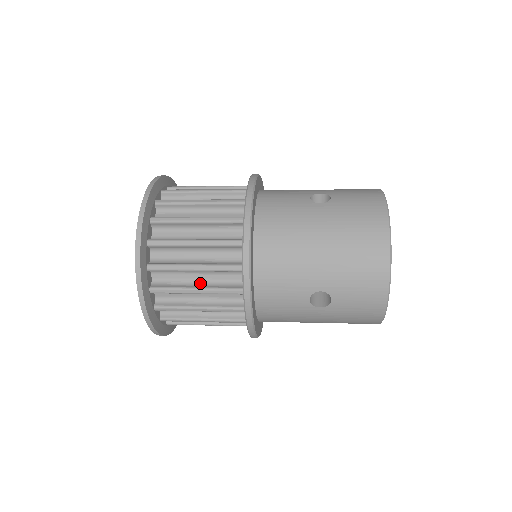
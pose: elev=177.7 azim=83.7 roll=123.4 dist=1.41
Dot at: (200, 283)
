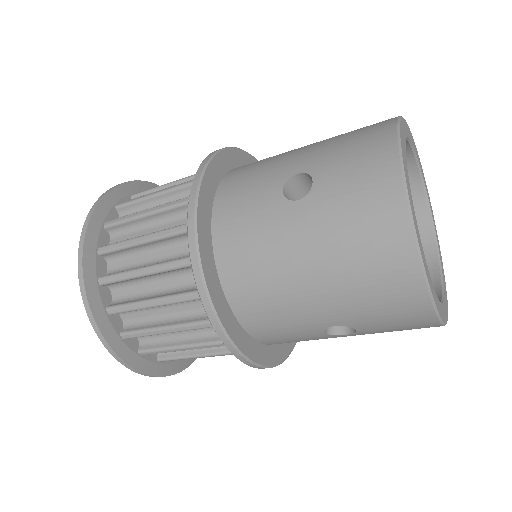
Dot at: occluded
